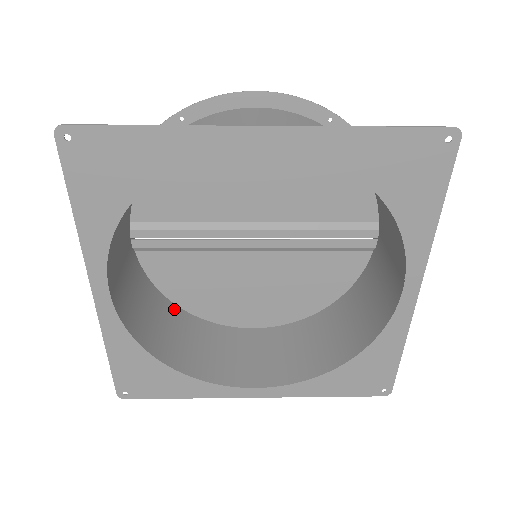
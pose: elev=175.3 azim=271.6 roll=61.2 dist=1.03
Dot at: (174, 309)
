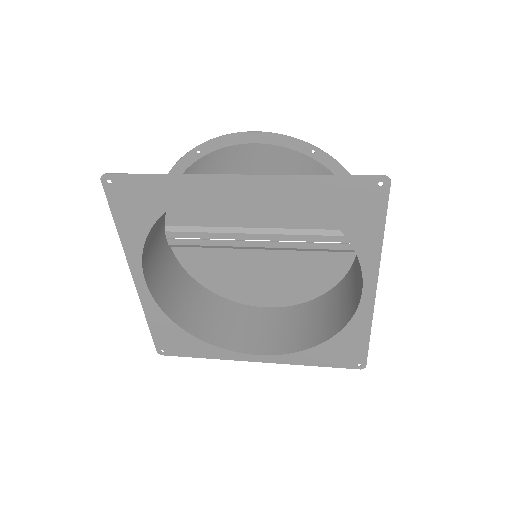
Dot at: (202, 290)
